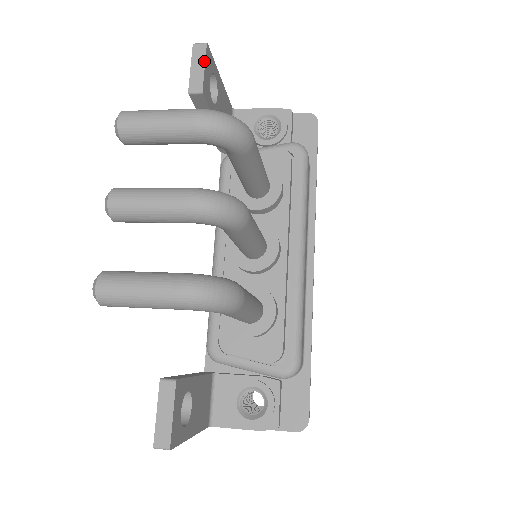
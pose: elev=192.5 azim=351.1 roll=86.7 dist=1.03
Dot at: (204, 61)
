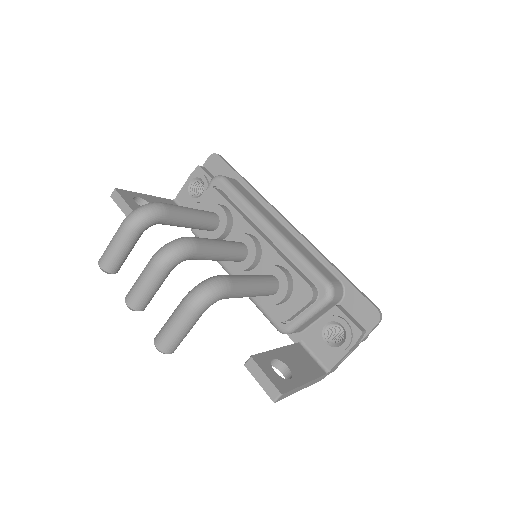
Dot at: (121, 197)
